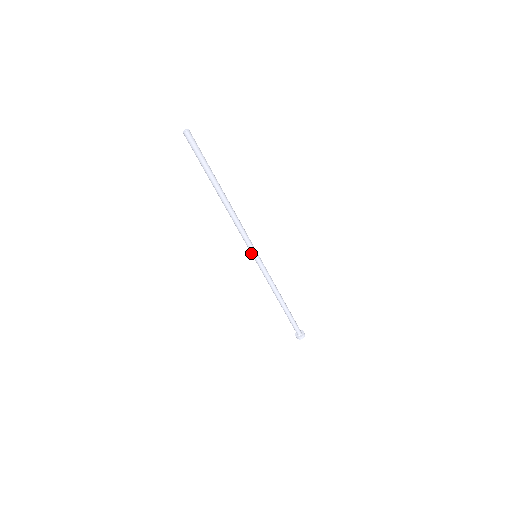
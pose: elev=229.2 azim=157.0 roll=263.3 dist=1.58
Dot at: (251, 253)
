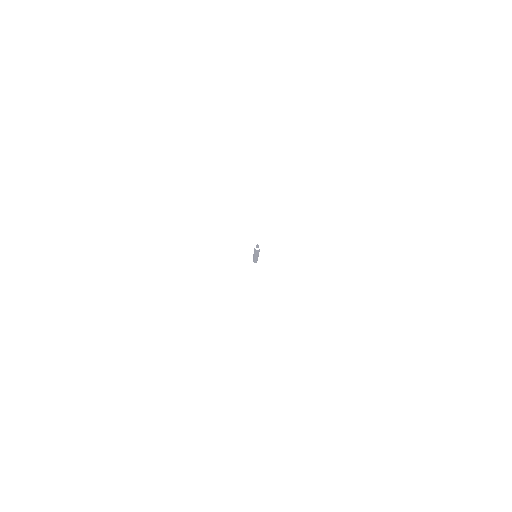
Dot at: occluded
